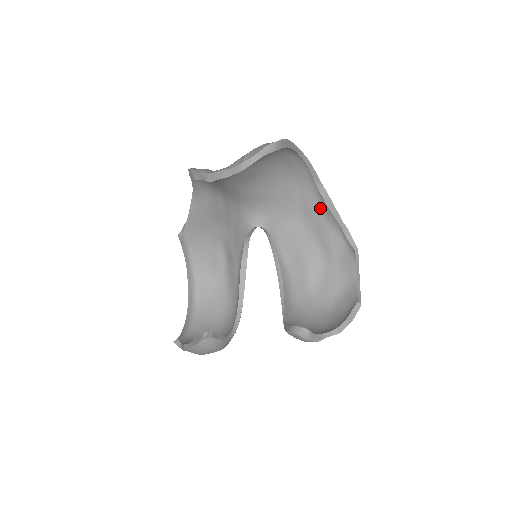
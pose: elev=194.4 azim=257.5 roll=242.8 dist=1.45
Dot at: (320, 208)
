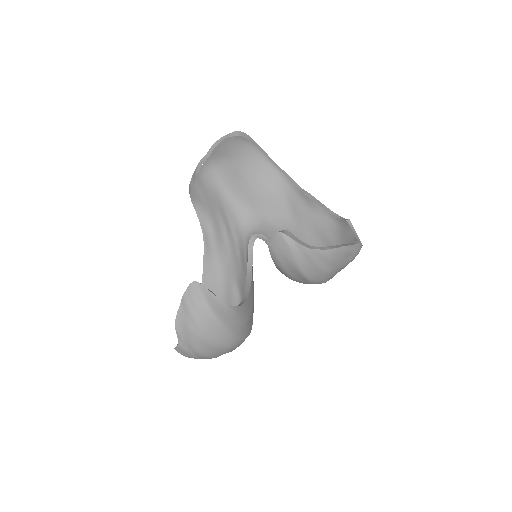
Dot at: (307, 208)
